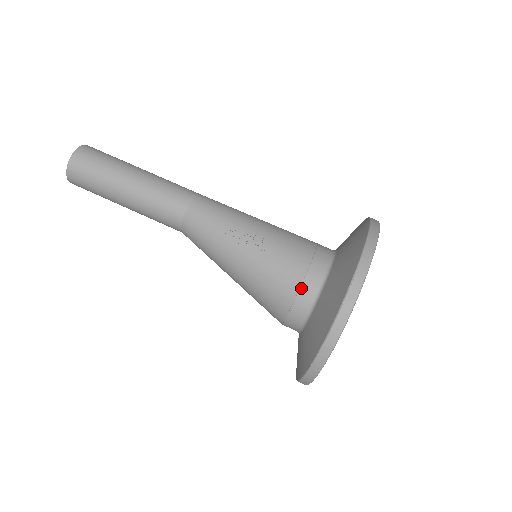
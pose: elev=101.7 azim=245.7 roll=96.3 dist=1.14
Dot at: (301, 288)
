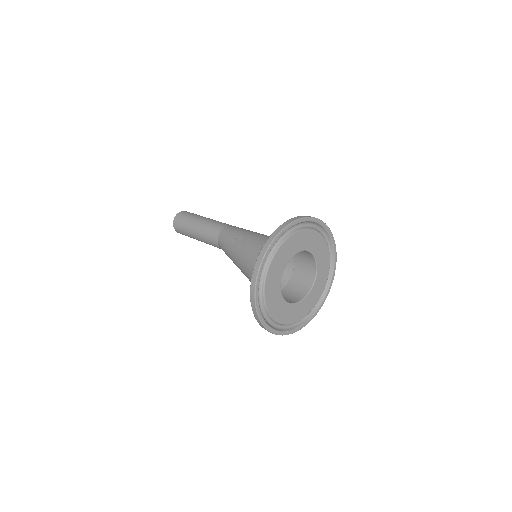
Dot at: occluded
